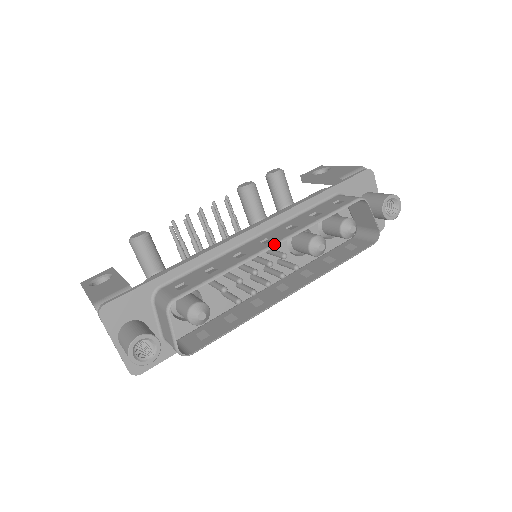
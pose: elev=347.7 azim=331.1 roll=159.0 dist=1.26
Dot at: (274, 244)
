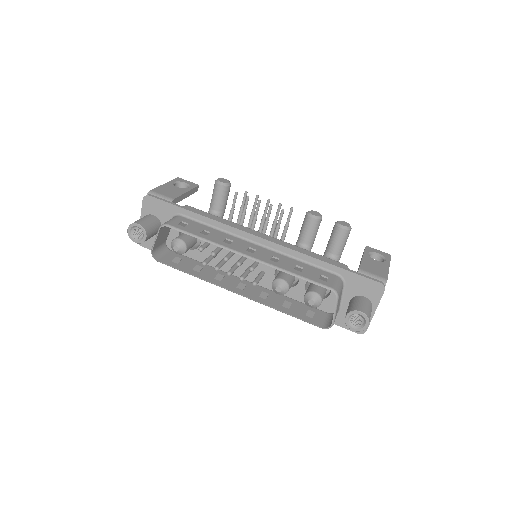
Dot at: (246, 255)
